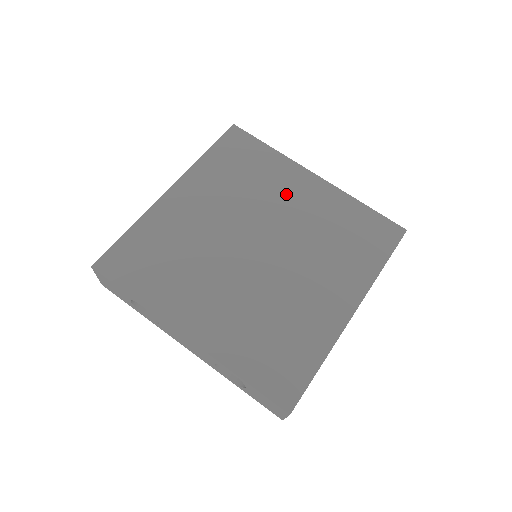
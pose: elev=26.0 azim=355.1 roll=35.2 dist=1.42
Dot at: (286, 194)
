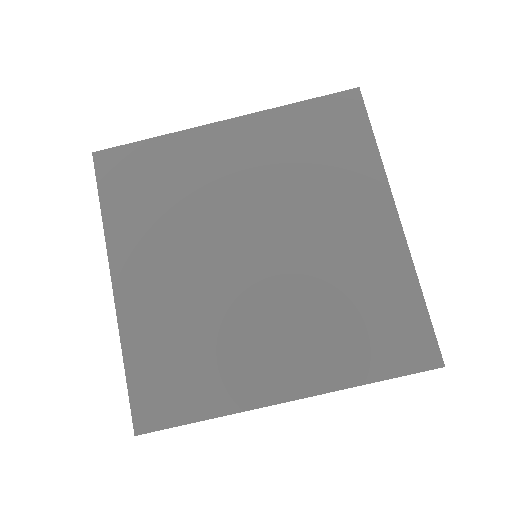
Dot at: (340, 214)
